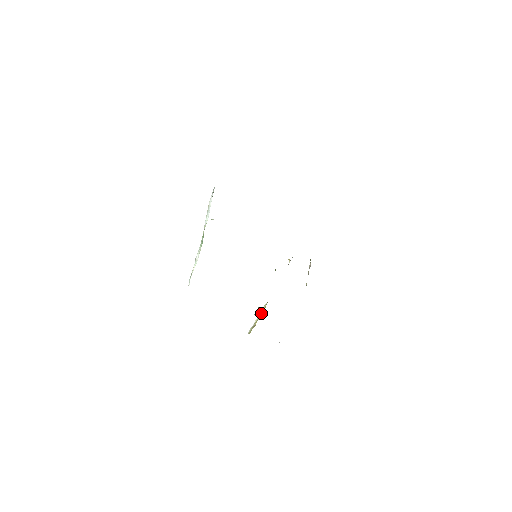
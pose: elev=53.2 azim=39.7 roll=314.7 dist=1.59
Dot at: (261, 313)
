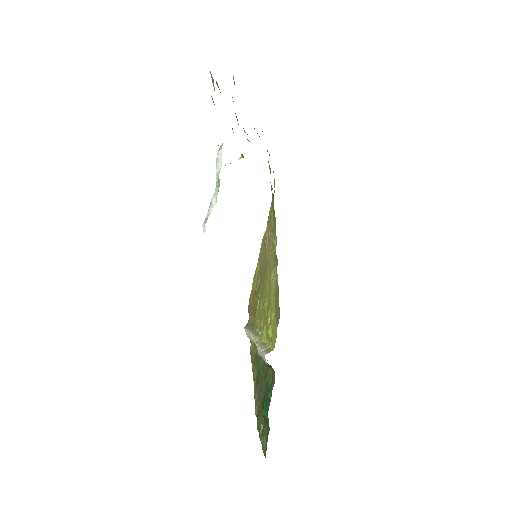
Dot at: (264, 343)
